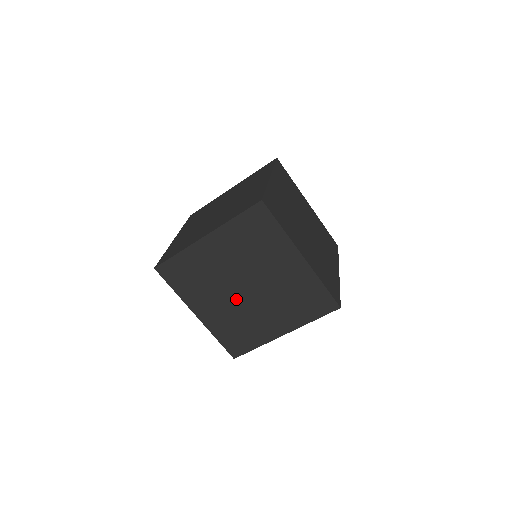
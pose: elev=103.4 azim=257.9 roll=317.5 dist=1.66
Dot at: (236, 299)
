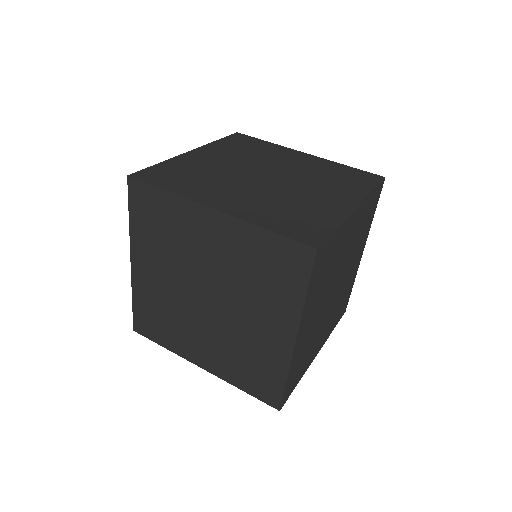
Dot at: (186, 294)
